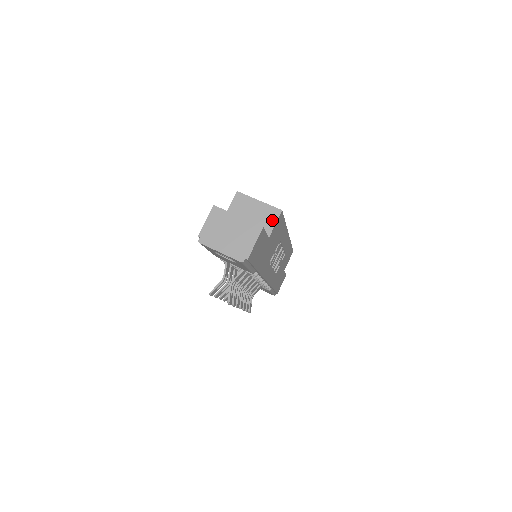
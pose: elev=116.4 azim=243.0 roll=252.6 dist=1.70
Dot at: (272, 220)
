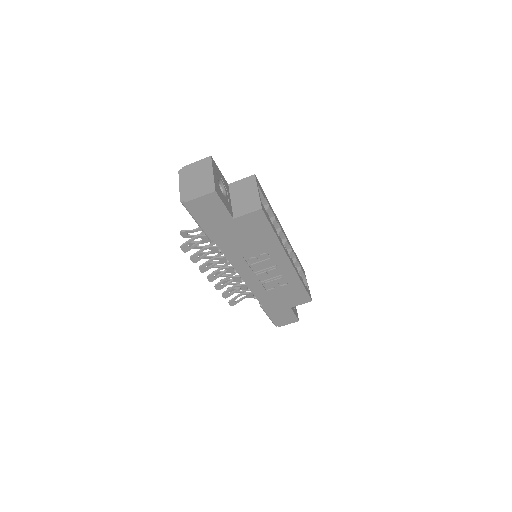
Dot at: (249, 209)
